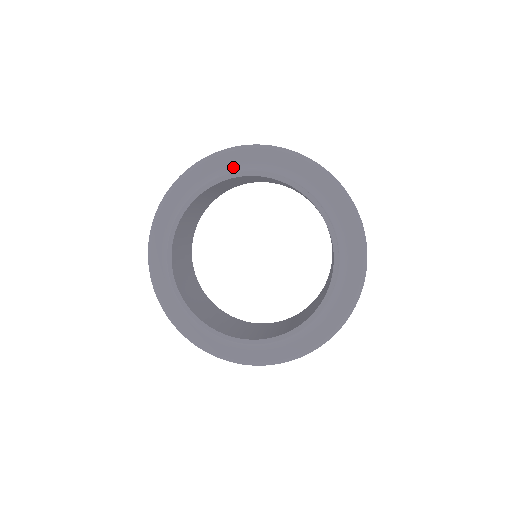
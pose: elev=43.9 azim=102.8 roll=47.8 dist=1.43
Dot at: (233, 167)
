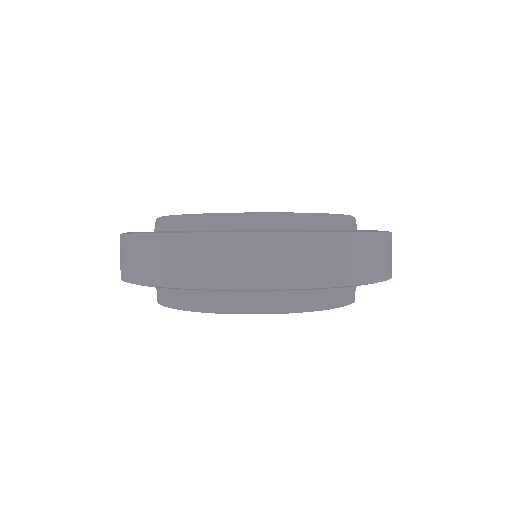
Dot at: occluded
